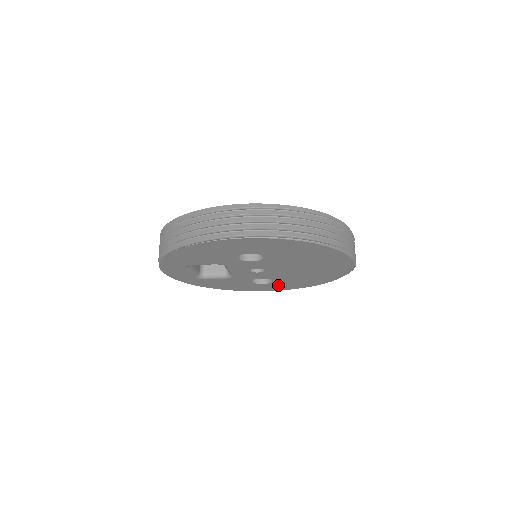
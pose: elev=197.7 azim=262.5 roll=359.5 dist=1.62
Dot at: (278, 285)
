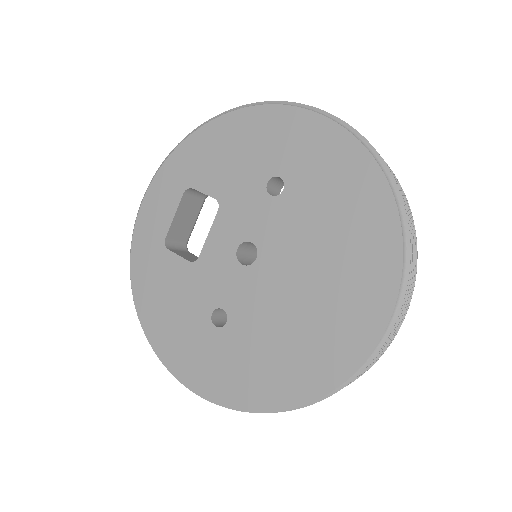
Dot at: occluded
